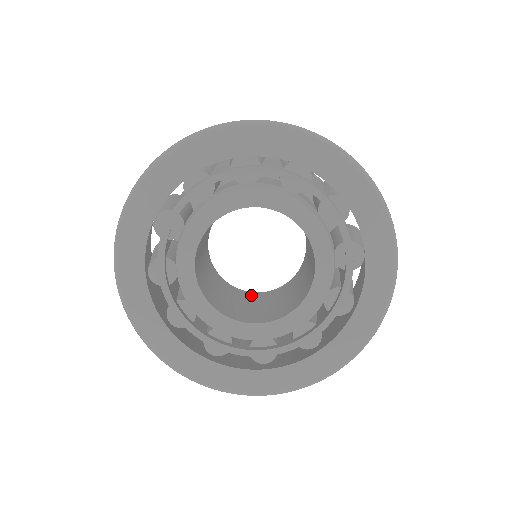
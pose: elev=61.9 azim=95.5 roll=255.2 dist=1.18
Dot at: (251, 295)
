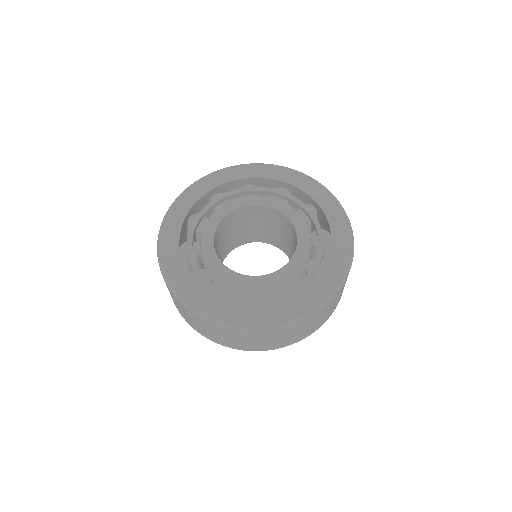
Dot at: occluded
